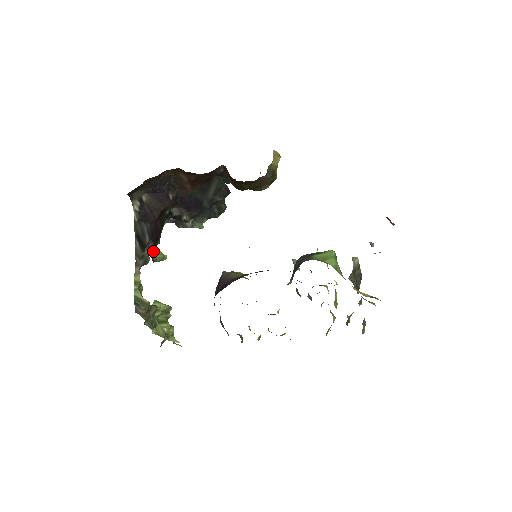
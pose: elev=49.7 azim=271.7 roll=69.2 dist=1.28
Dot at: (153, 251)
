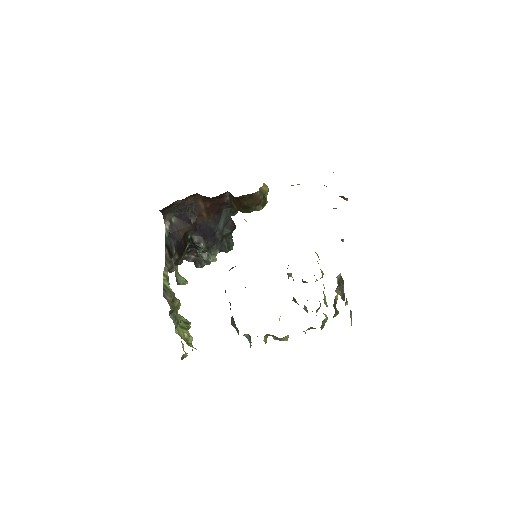
Dot at: (177, 274)
